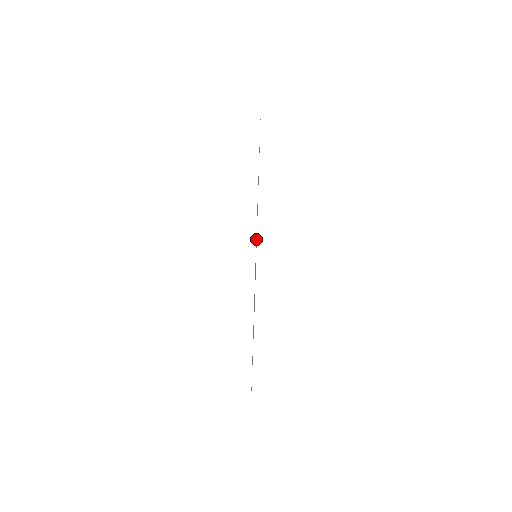
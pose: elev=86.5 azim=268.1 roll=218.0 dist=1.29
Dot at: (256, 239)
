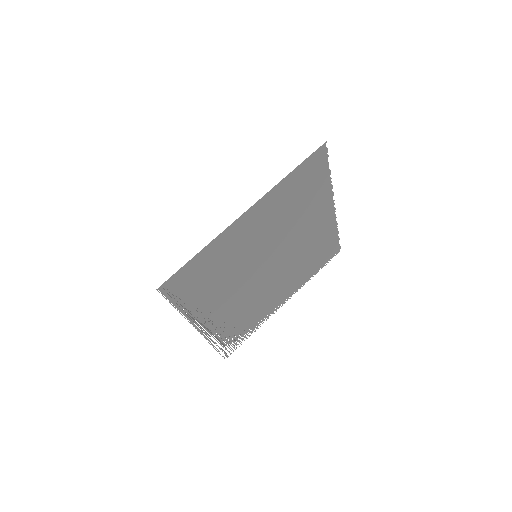
Dot at: (270, 244)
